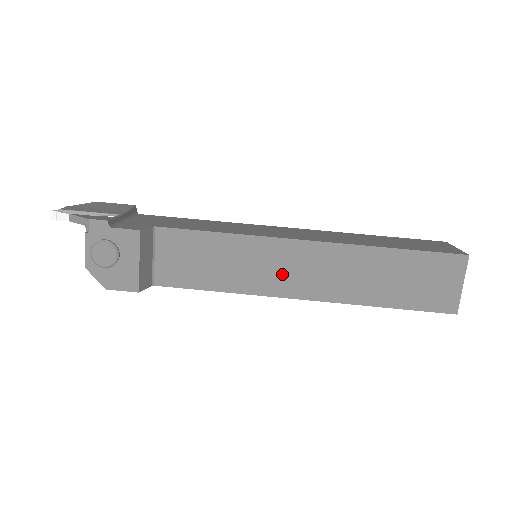
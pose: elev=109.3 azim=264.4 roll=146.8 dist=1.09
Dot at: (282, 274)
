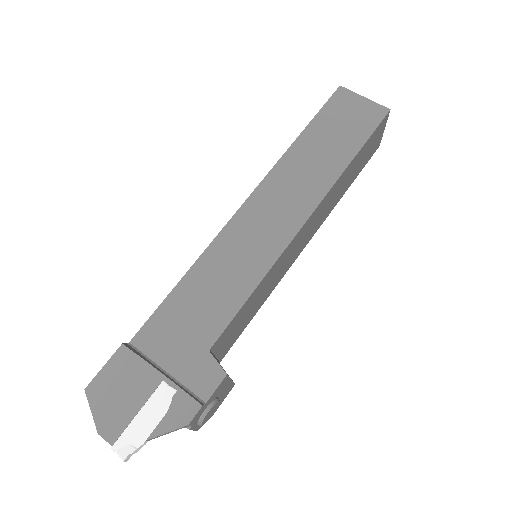
Dot at: (295, 252)
